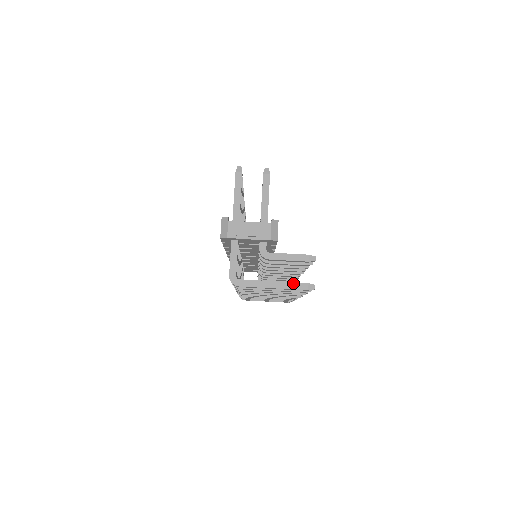
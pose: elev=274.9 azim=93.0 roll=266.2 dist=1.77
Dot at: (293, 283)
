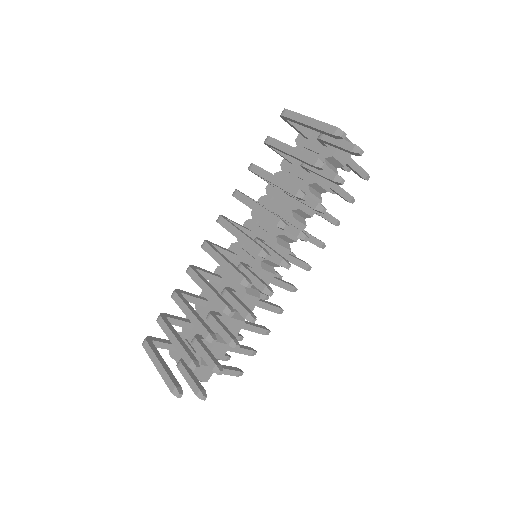
Dot at: occluded
